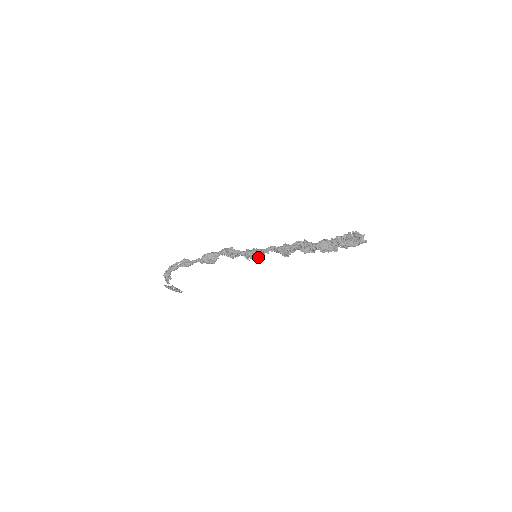
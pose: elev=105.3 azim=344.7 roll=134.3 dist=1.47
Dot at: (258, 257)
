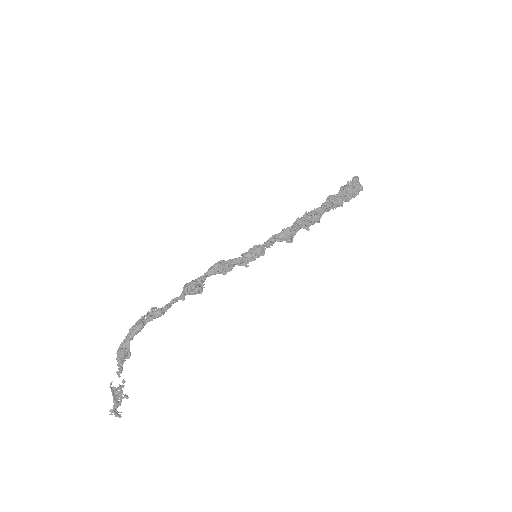
Dot at: (259, 256)
